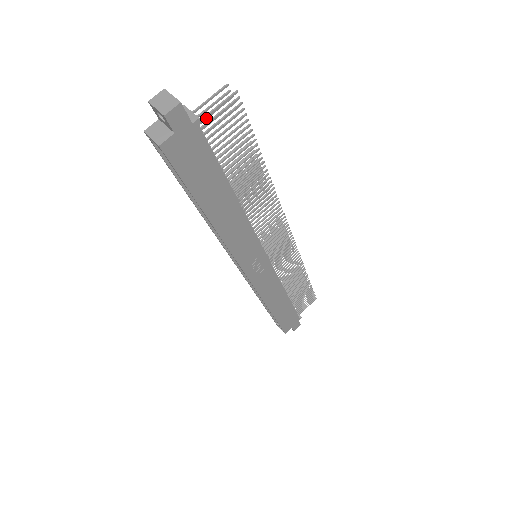
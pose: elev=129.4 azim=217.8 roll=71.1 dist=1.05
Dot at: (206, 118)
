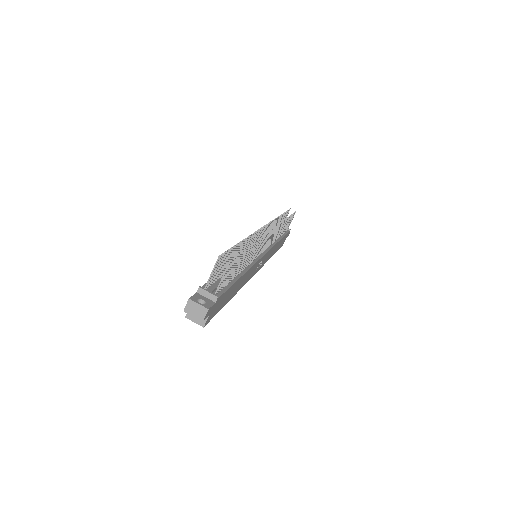
Dot at: (213, 276)
